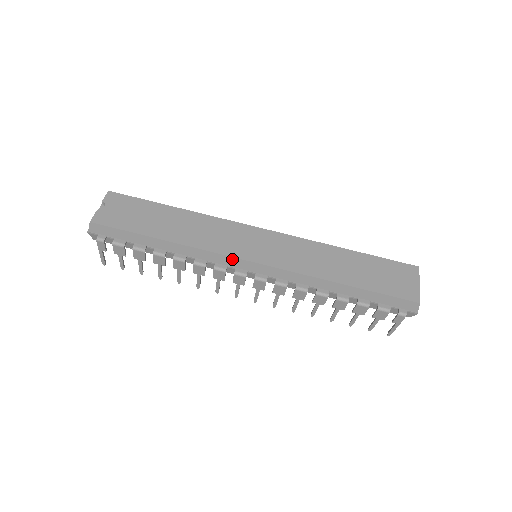
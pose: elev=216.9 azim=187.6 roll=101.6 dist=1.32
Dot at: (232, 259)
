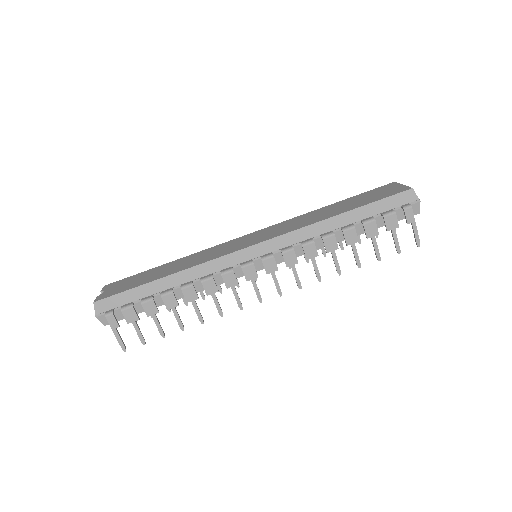
Dot at: (232, 256)
